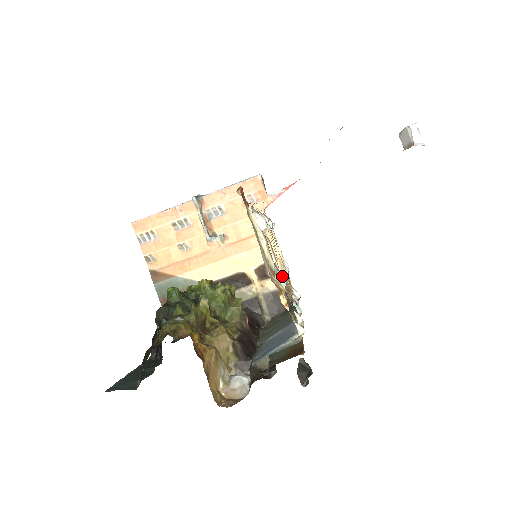
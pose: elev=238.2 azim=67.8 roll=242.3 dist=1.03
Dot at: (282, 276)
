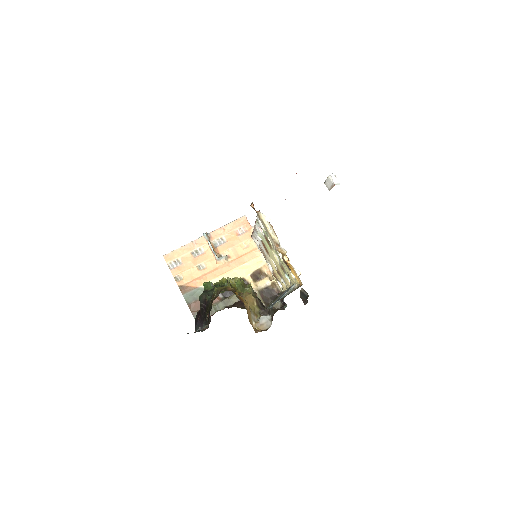
Dot at: occluded
